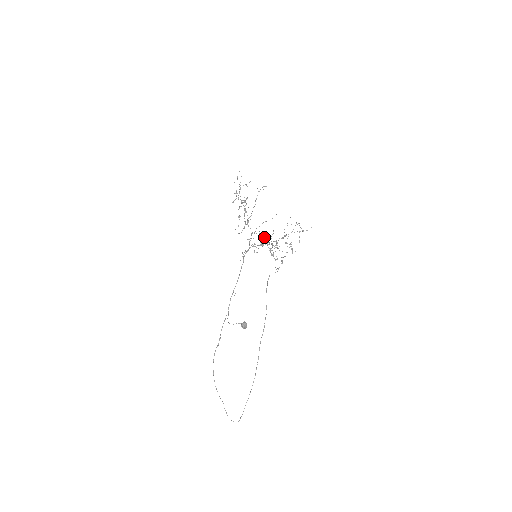
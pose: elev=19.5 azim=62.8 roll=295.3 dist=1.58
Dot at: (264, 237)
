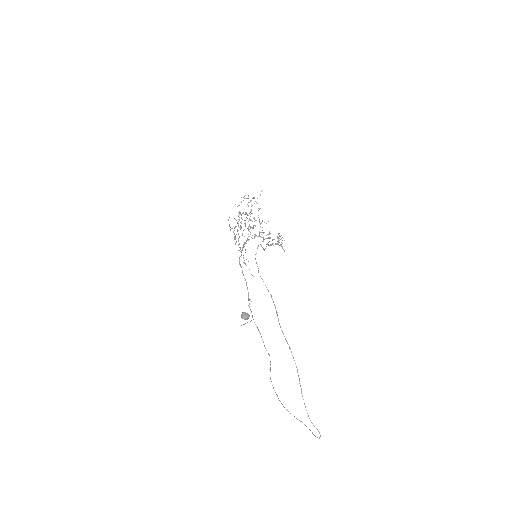
Dot at: (277, 241)
